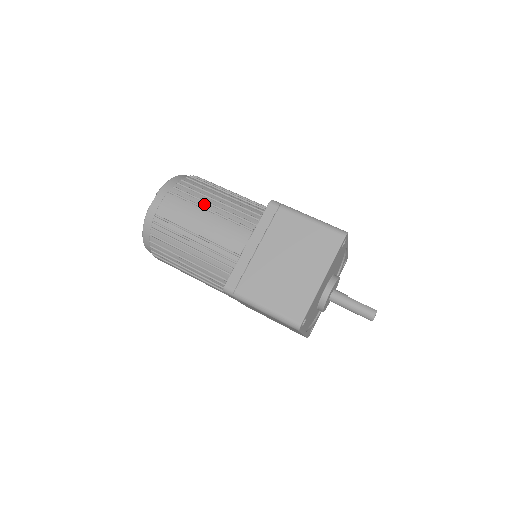
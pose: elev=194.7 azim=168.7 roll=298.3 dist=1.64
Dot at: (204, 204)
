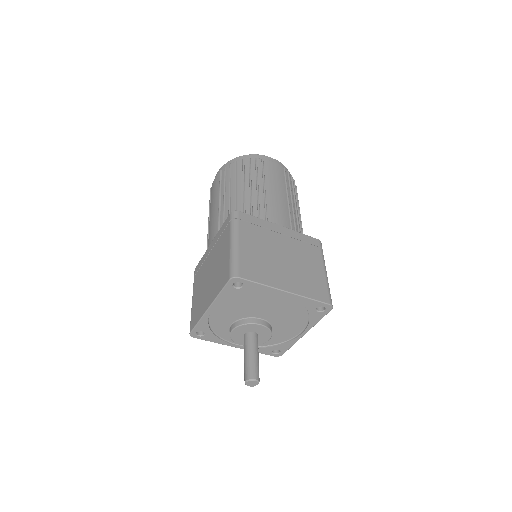
Dot at: (289, 193)
